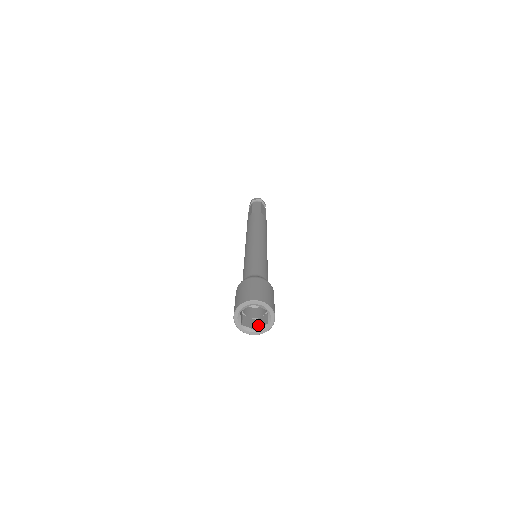
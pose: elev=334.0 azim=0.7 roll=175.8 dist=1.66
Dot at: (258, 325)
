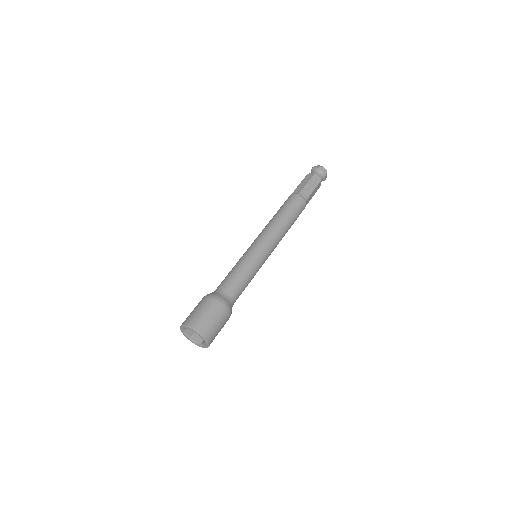
Dot at: occluded
